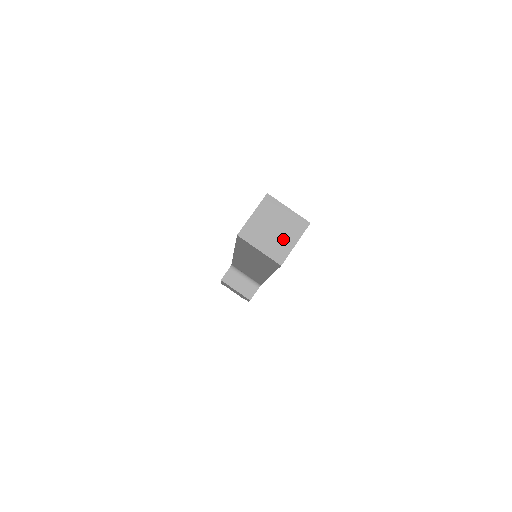
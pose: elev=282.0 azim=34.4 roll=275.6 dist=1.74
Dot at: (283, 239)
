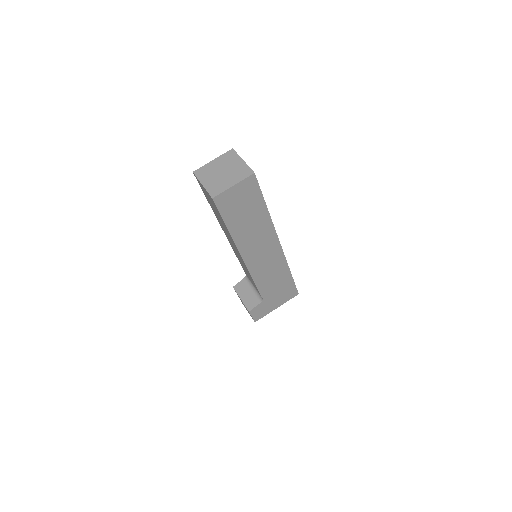
Dot at: (225, 180)
